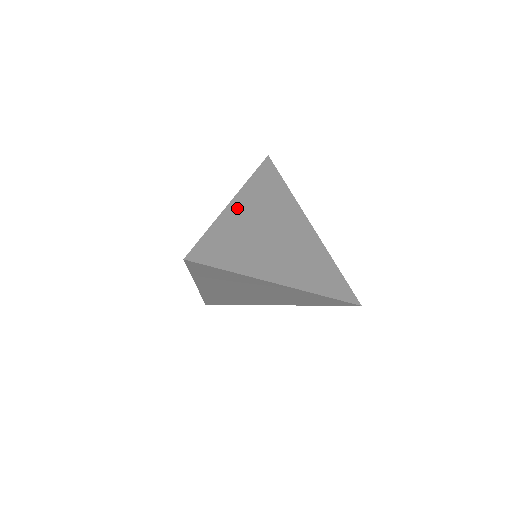
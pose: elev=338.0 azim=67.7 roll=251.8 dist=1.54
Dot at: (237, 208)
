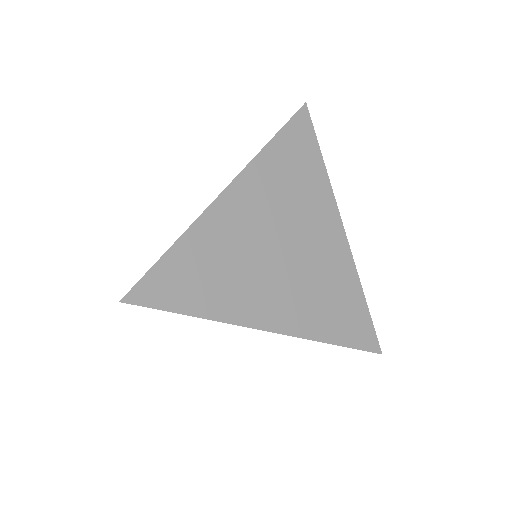
Dot at: (228, 205)
